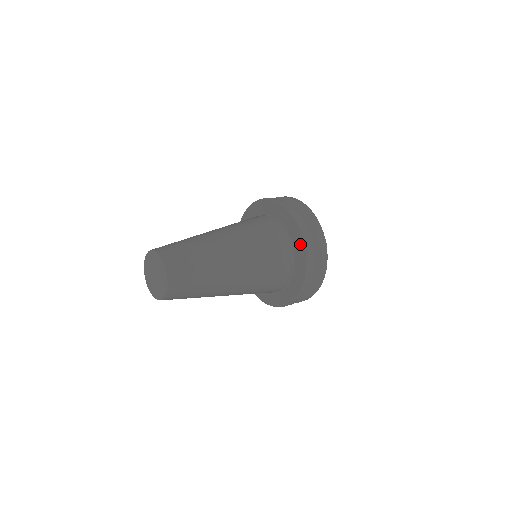
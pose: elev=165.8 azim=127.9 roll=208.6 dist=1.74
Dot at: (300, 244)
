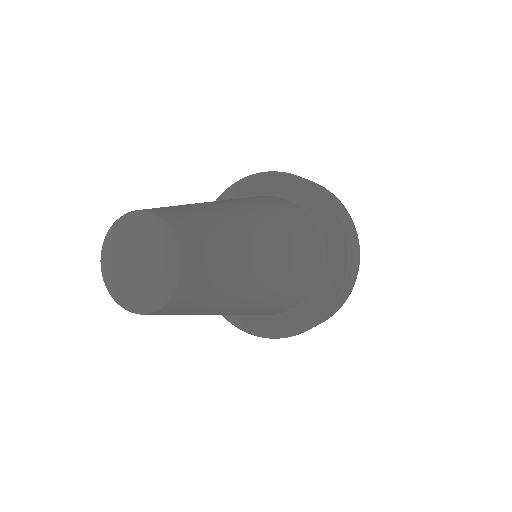
Dot at: (326, 300)
